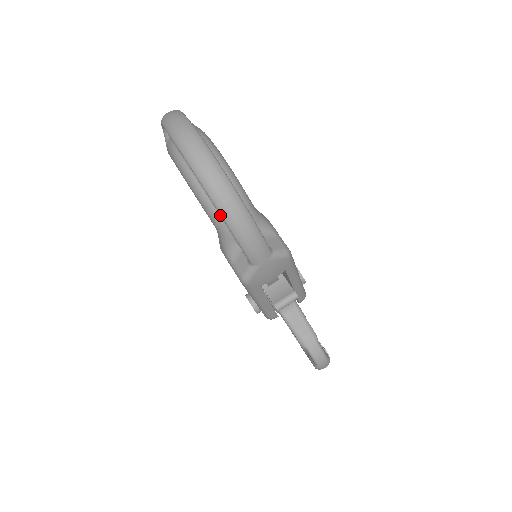
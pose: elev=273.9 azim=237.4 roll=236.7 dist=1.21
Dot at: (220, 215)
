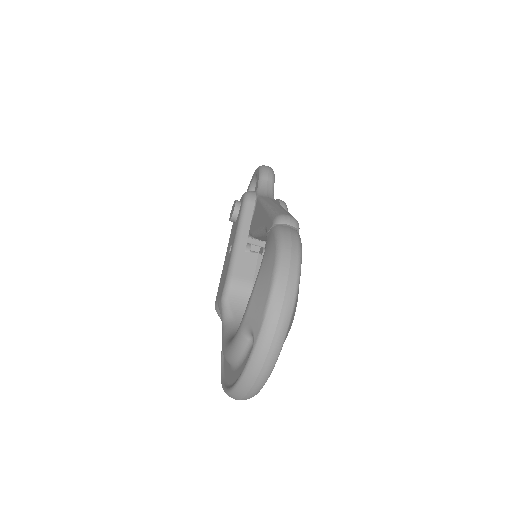
Dot at: occluded
